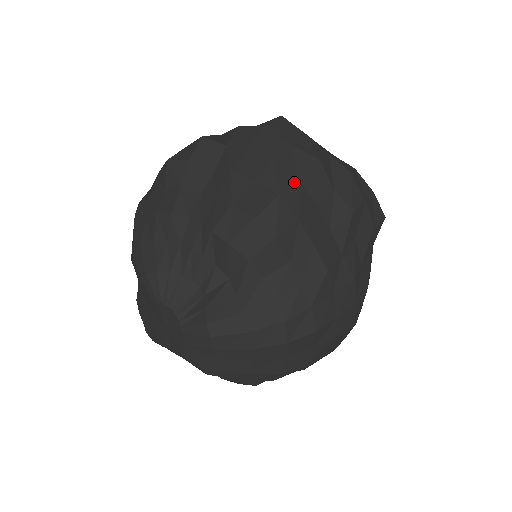
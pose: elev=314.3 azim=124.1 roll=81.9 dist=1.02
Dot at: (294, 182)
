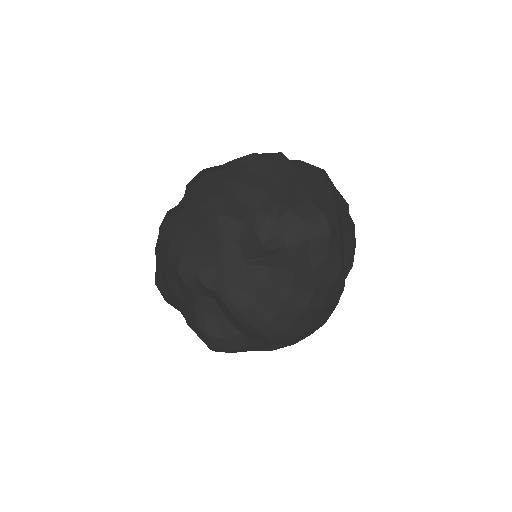
Dot at: (340, 208)
